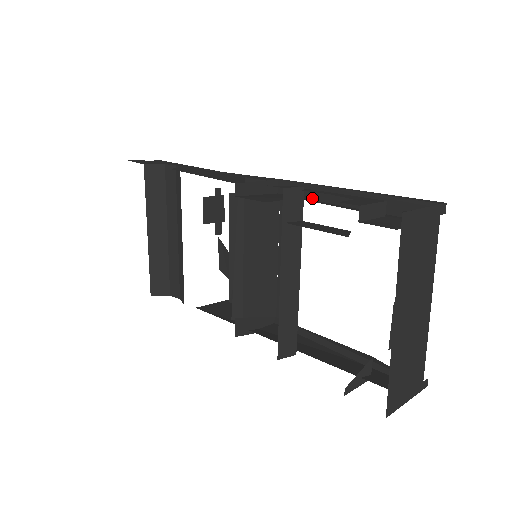
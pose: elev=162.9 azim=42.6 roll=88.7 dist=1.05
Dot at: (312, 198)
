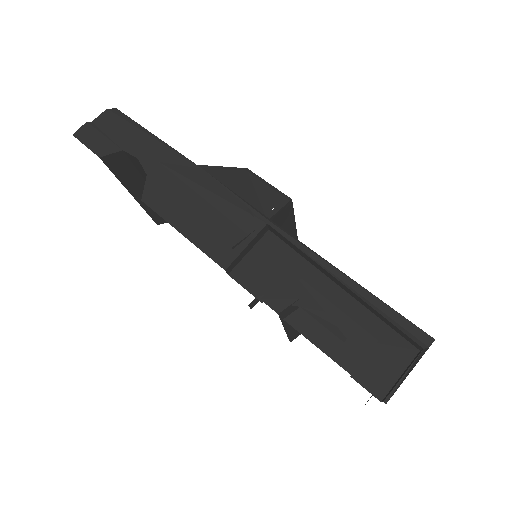
Dot at: (307, 259)
